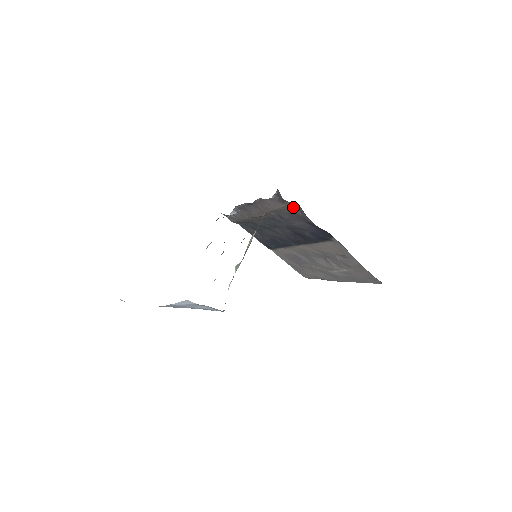
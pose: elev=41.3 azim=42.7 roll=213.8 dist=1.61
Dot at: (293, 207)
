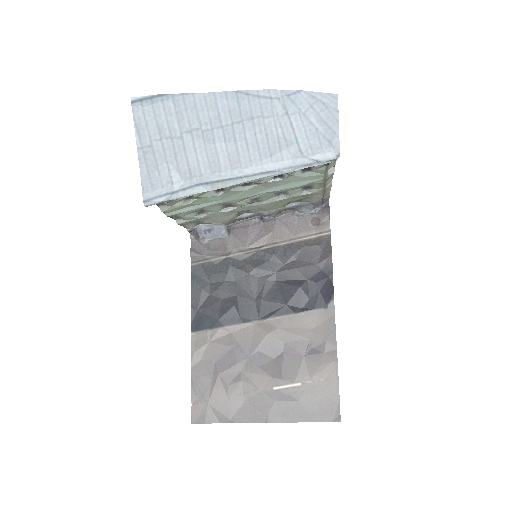
Dot at: (319, 237)
